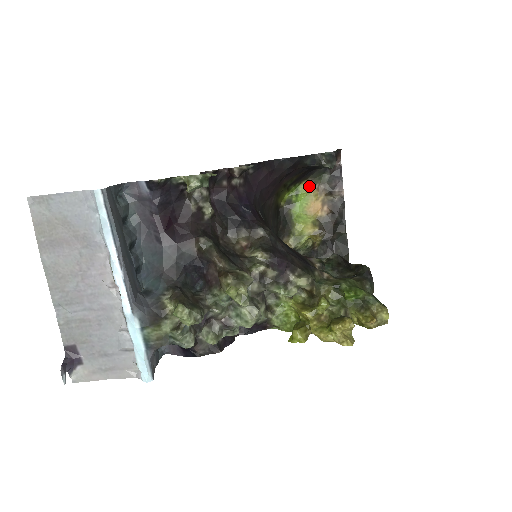
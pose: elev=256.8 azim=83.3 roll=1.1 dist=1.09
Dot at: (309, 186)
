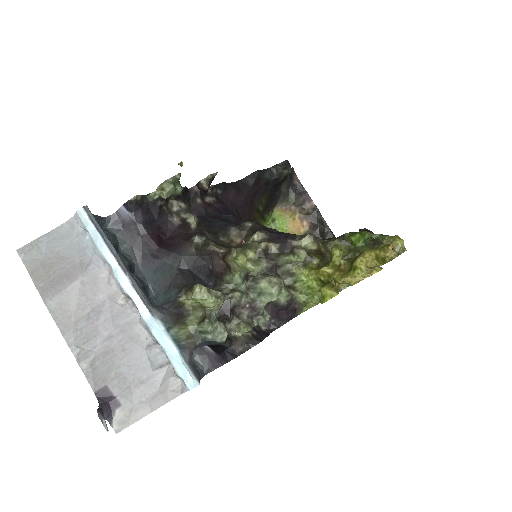
Dot at: (281, 211)
